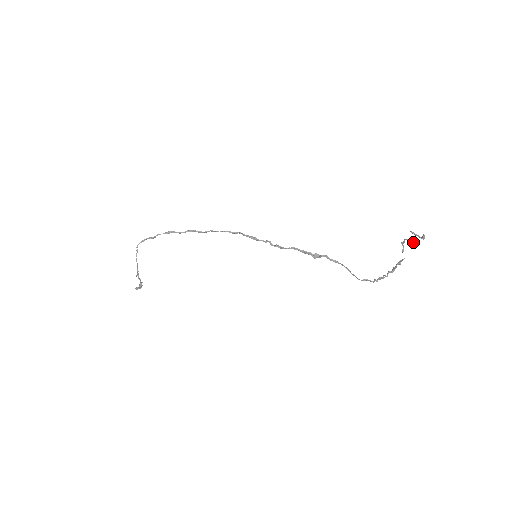
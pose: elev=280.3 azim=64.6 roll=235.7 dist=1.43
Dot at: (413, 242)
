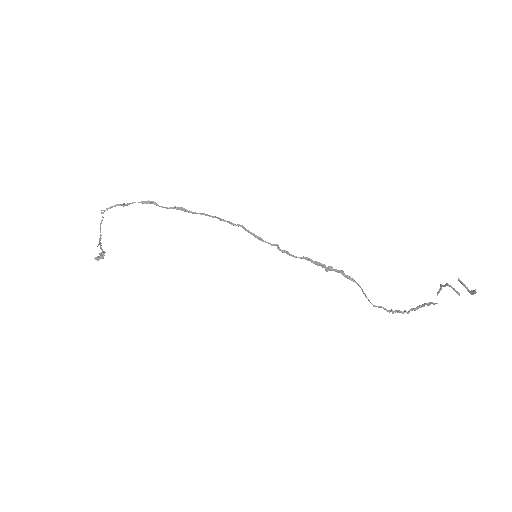
Dot at: (457, 293)
